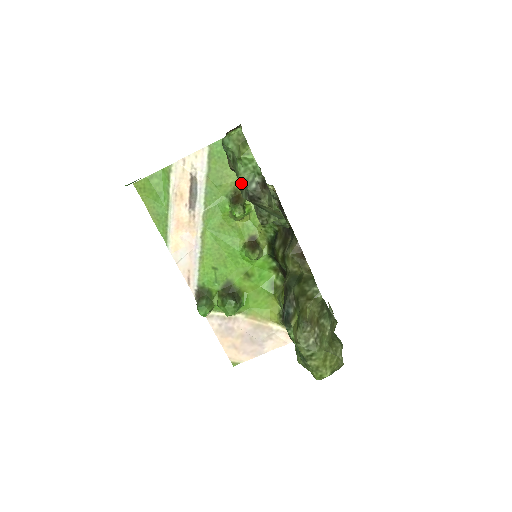
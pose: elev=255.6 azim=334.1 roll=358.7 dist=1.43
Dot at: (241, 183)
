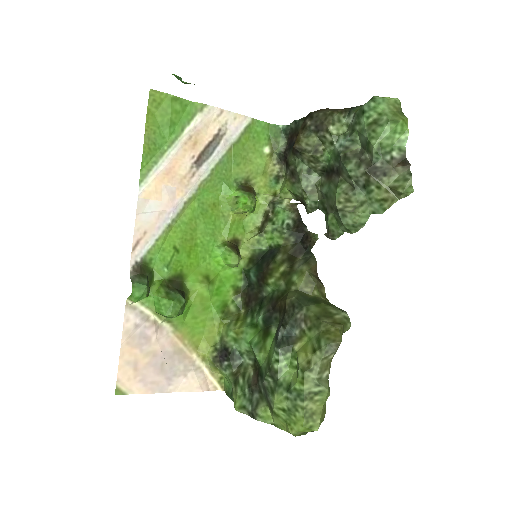
Dot at: (375, 147)
